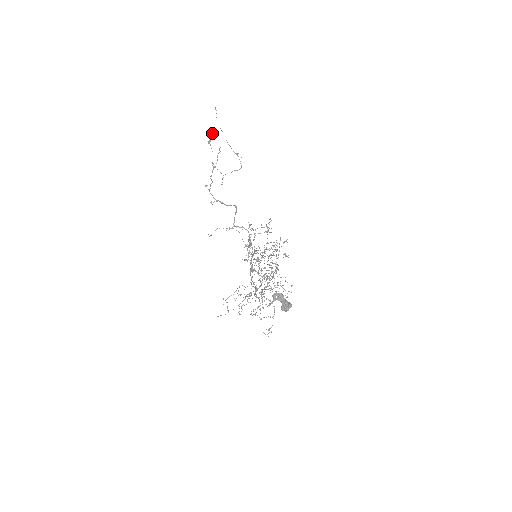
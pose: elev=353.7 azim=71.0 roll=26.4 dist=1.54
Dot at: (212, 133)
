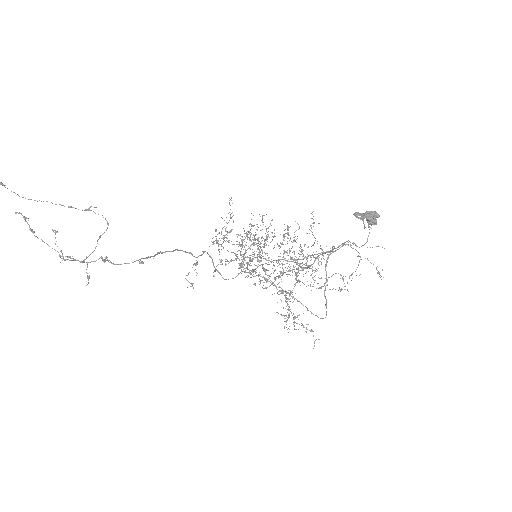
Dot at: (25, 217)
